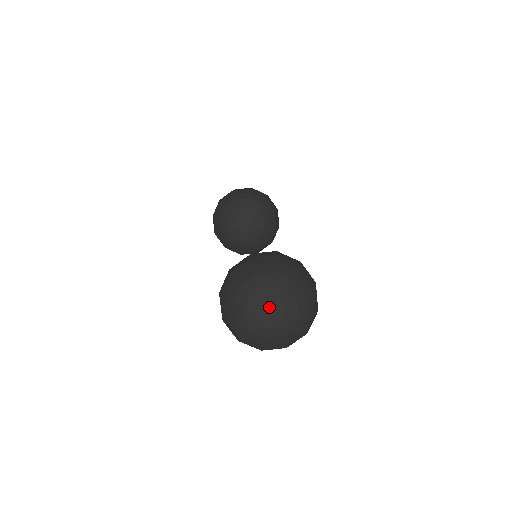
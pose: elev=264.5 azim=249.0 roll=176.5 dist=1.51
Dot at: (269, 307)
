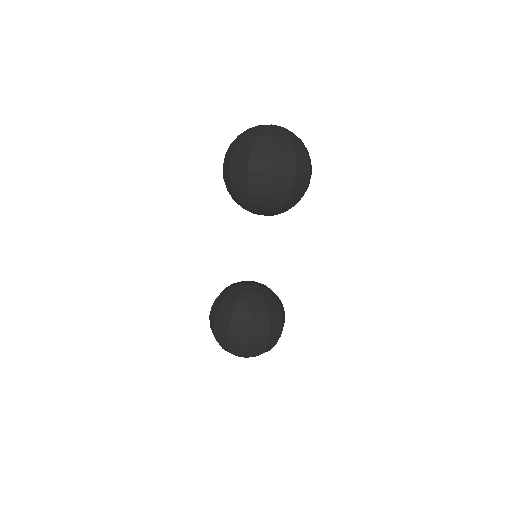
Dot at: occluded
